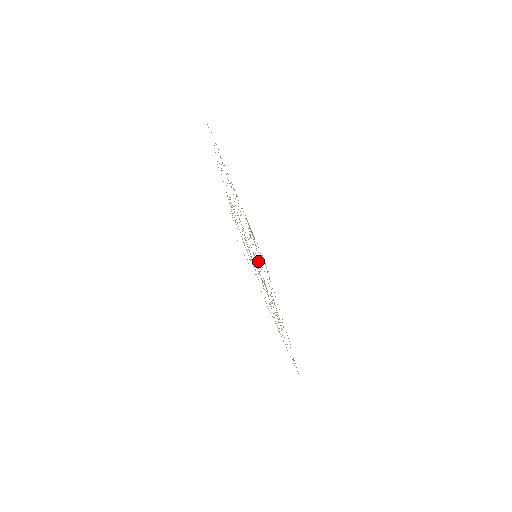
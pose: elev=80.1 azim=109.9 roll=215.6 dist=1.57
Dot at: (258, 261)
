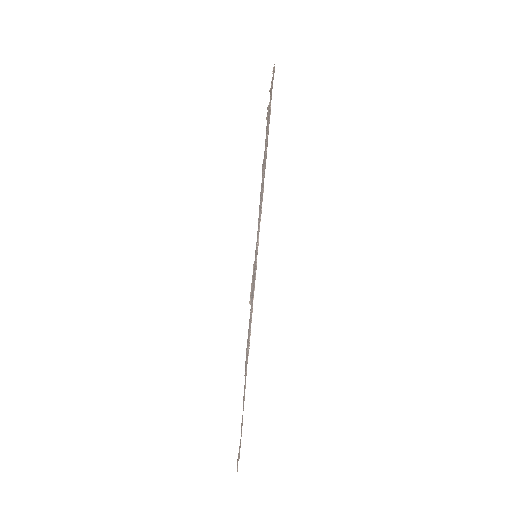
Dot at: occluded
